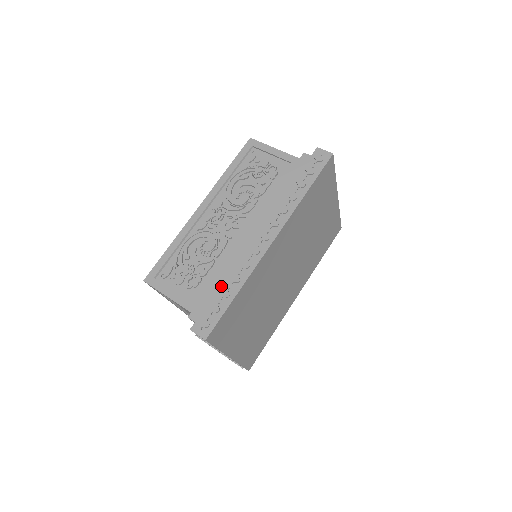
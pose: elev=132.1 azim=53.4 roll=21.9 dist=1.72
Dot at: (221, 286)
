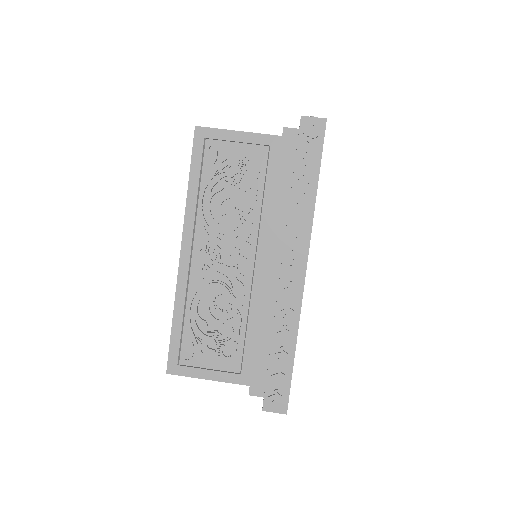
Dot at: (272, 348)
